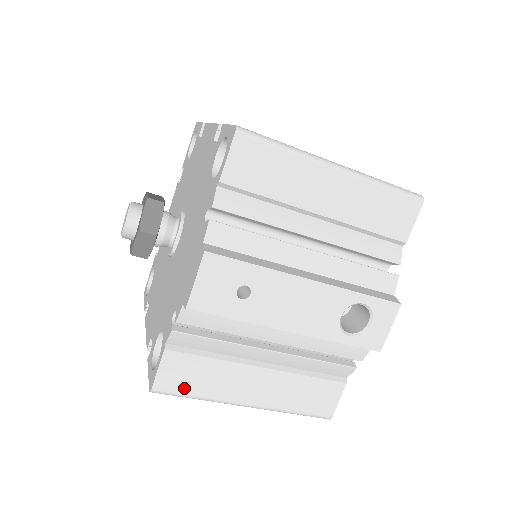
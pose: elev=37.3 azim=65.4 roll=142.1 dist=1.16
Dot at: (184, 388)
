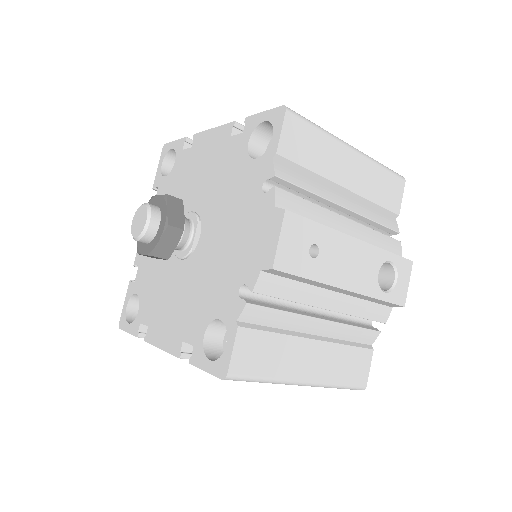
Dot at: (255, 369)
